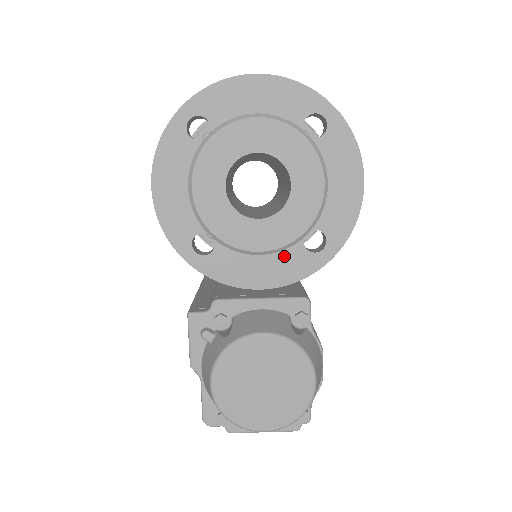
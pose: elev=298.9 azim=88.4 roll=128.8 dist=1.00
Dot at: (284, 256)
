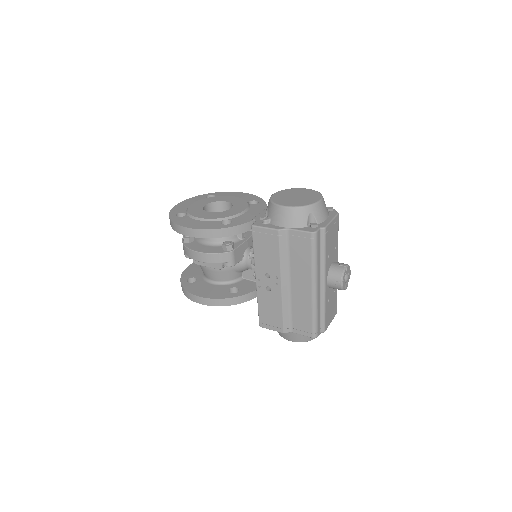
Dot at: (252, 208)
